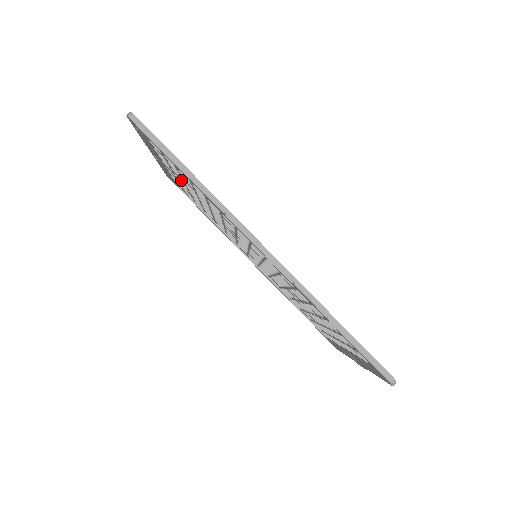
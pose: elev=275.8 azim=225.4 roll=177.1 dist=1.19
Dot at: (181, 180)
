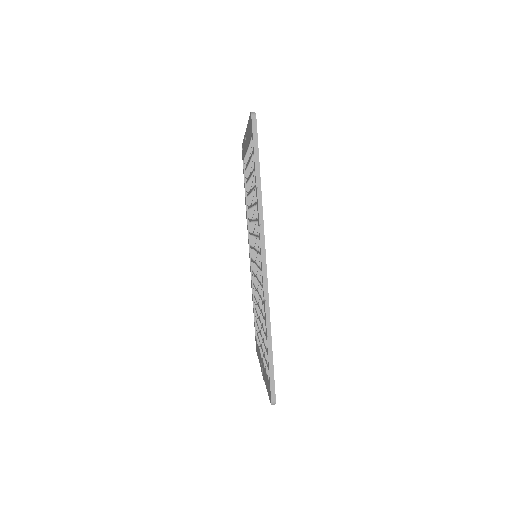
Dot at: occluded
